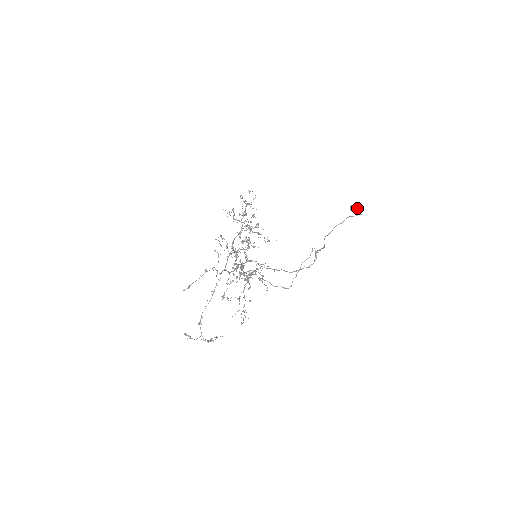
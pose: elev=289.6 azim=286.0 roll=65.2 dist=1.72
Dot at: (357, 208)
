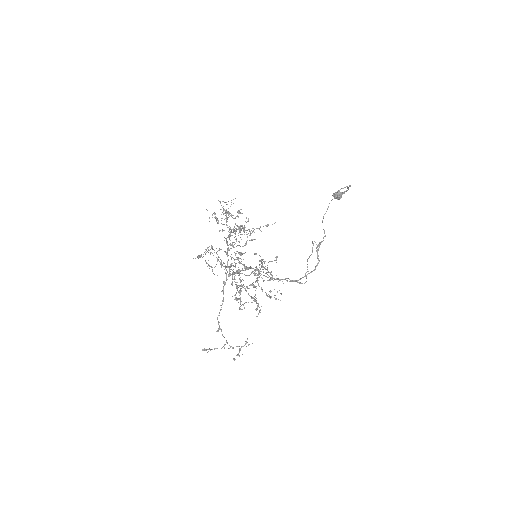
Dot at: (340, 193)
